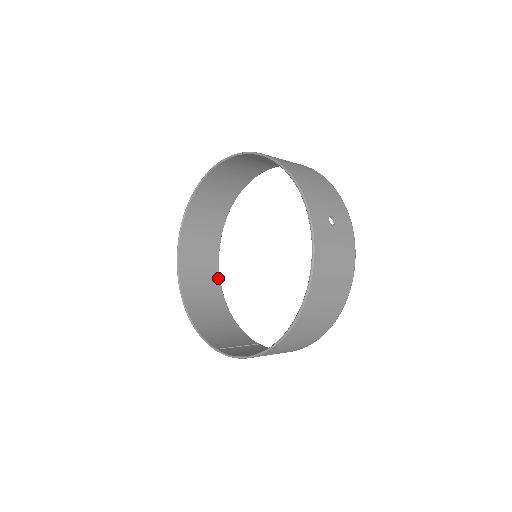
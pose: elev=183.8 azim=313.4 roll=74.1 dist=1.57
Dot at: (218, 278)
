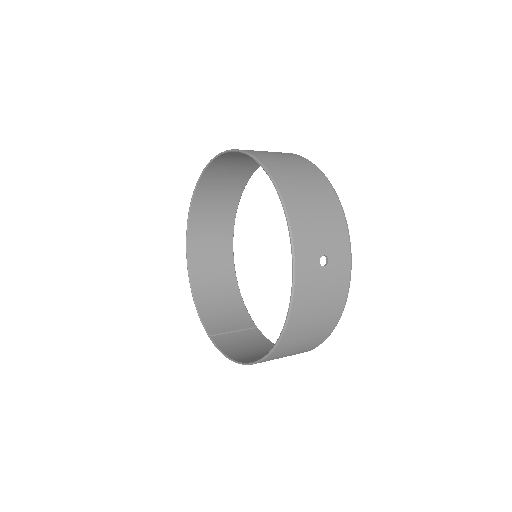
Dot at: (231, 247)
